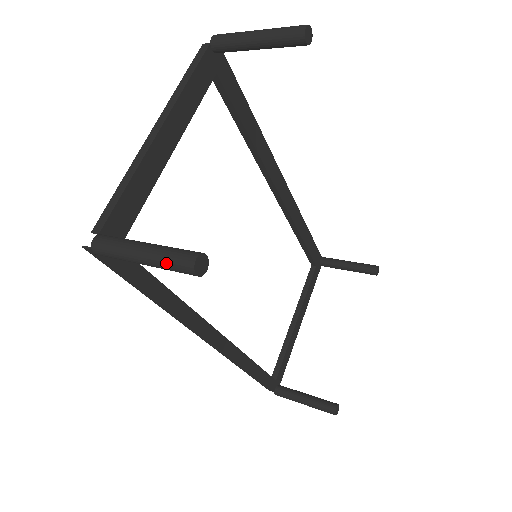
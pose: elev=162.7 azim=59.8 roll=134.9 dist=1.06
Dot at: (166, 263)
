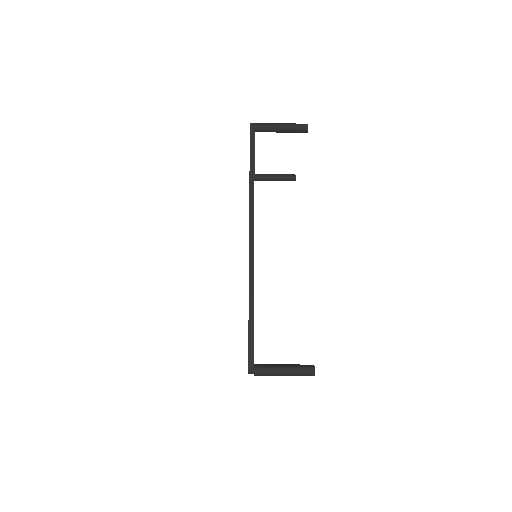
Dot at: (295, 124)
